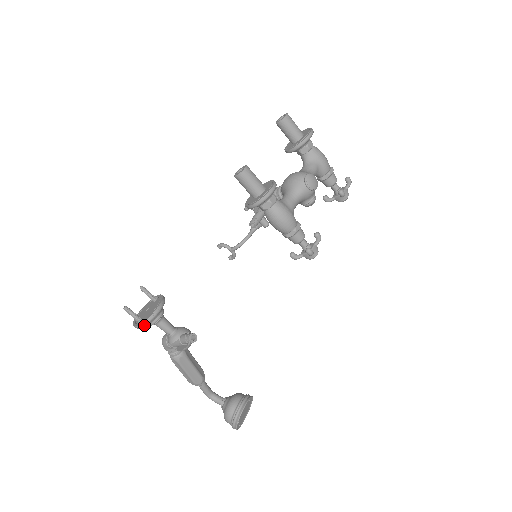
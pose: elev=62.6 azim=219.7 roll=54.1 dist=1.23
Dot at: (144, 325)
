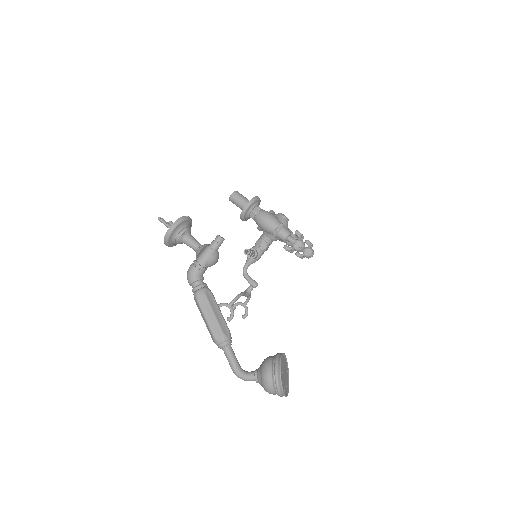
Dot at: (178, 222)
